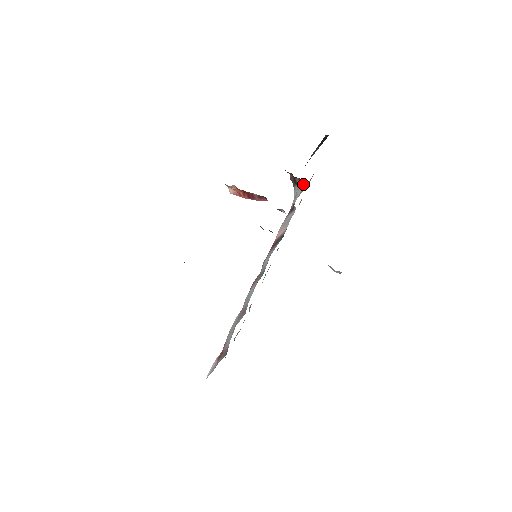
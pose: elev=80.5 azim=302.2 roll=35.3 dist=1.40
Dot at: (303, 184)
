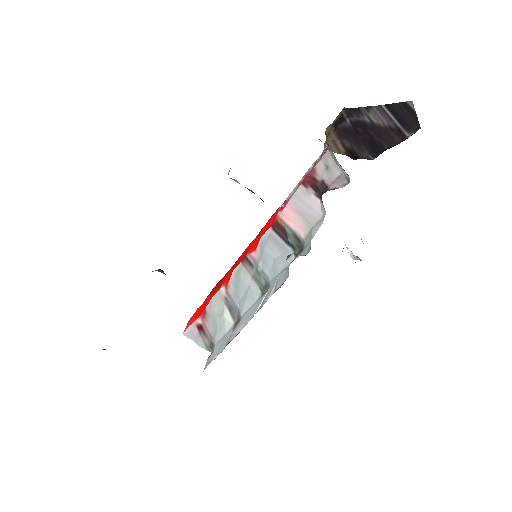
Dot at: (345, 173)
